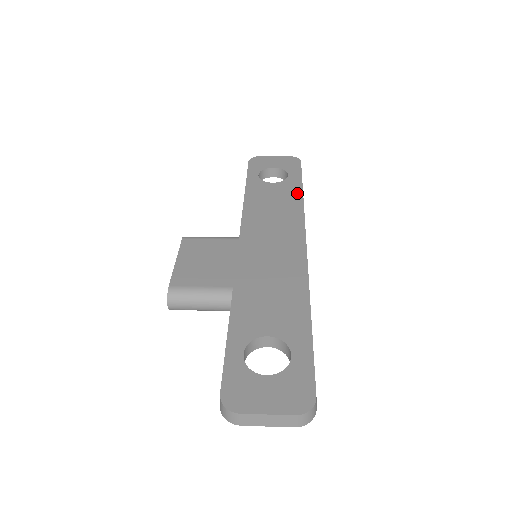
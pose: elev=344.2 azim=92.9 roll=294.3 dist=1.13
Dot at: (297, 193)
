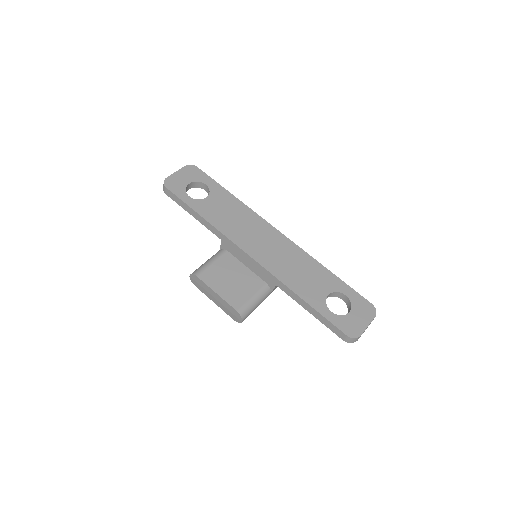
Dot at: (230, 197)
